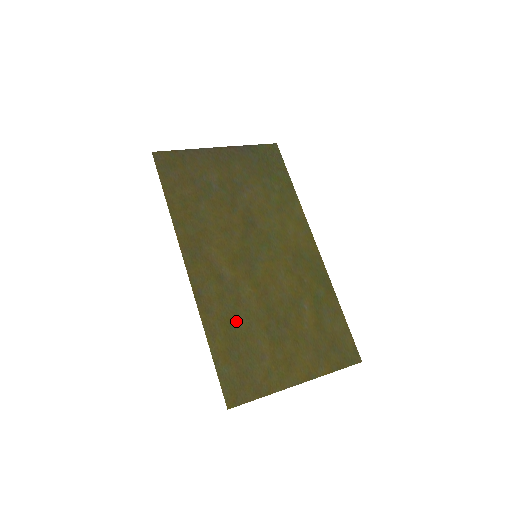
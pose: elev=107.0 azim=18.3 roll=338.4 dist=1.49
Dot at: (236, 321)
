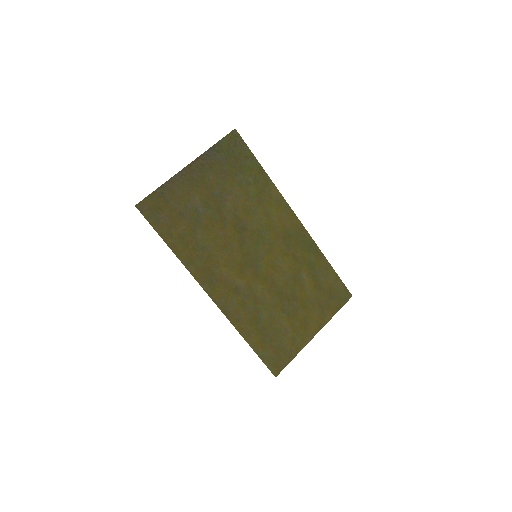
Dot at: (260, 316)
